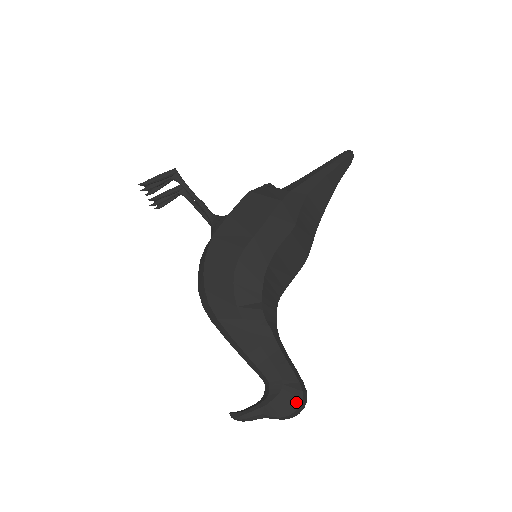
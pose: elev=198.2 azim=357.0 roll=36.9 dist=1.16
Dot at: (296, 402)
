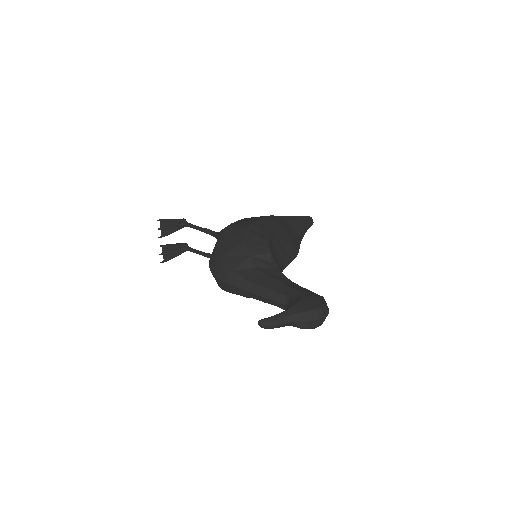
Dot at: (320, 301)
